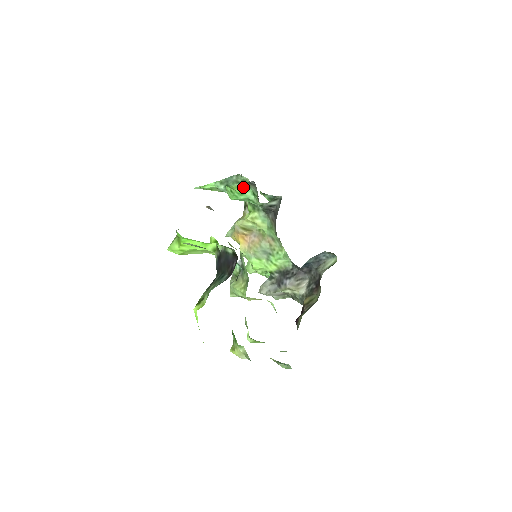
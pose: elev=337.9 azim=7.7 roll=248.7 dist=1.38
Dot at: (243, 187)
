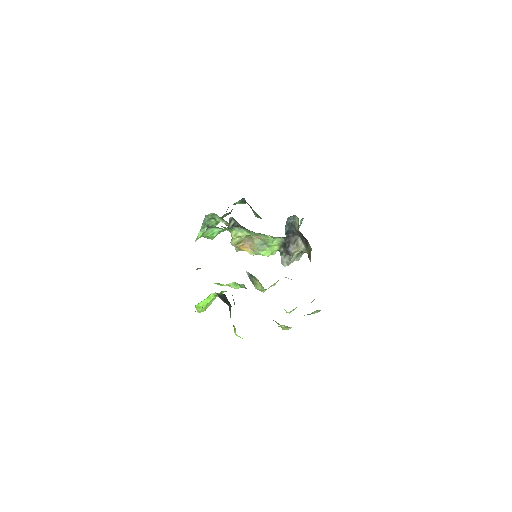
Dot at: (208, 231)
